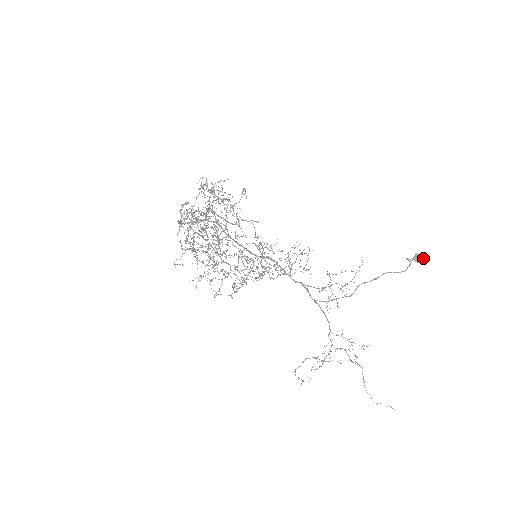
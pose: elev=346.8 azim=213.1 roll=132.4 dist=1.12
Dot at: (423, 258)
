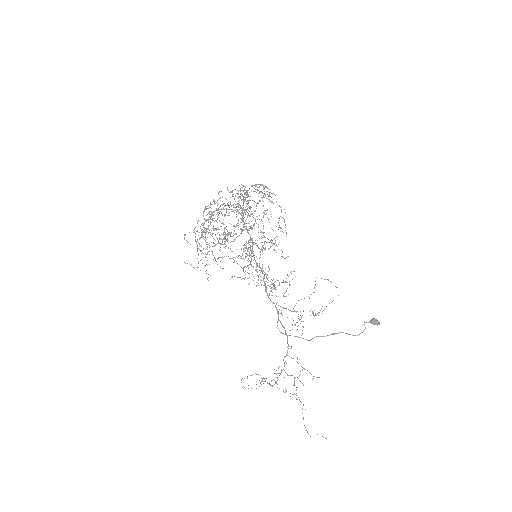
Dot at: (378, 321)
